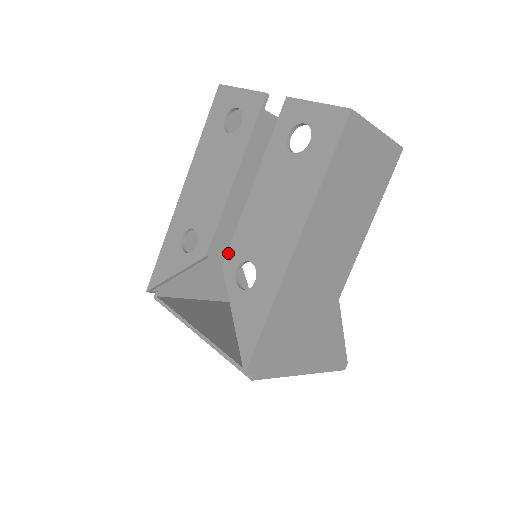
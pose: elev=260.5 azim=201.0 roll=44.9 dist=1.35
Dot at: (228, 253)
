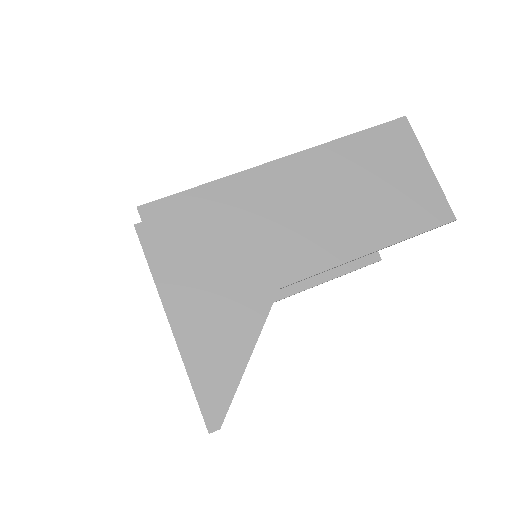
Dot at: occluded
